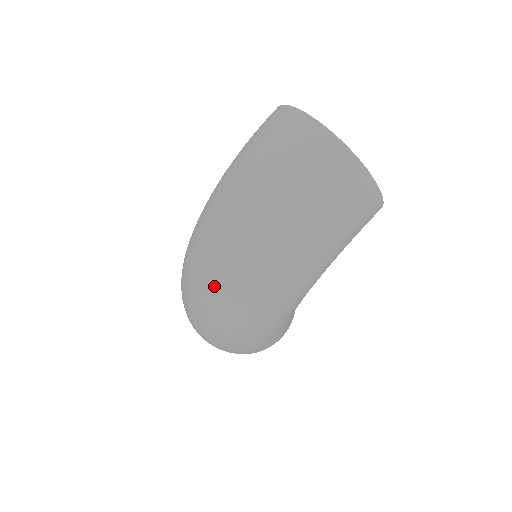
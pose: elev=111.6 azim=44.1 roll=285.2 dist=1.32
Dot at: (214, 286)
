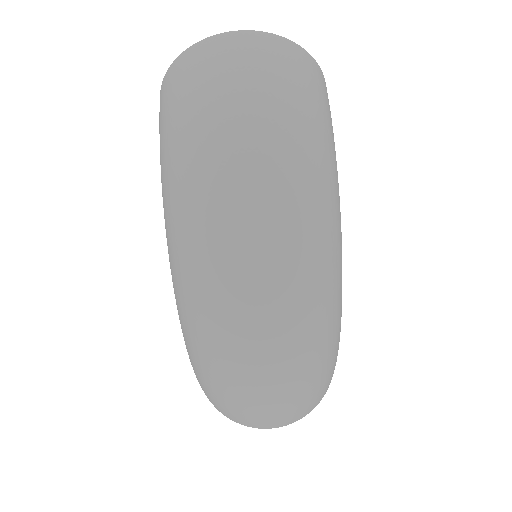
Dot at: (266, 281)
